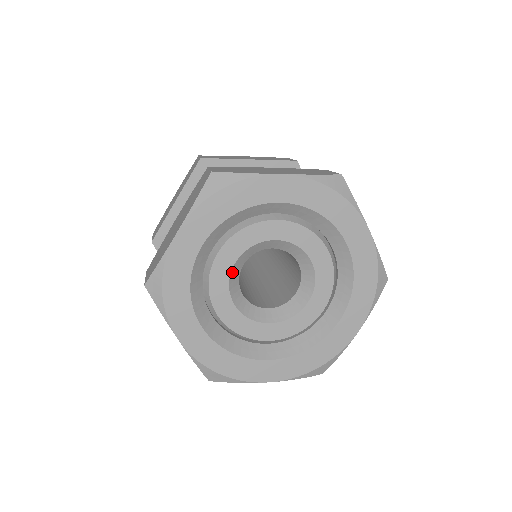
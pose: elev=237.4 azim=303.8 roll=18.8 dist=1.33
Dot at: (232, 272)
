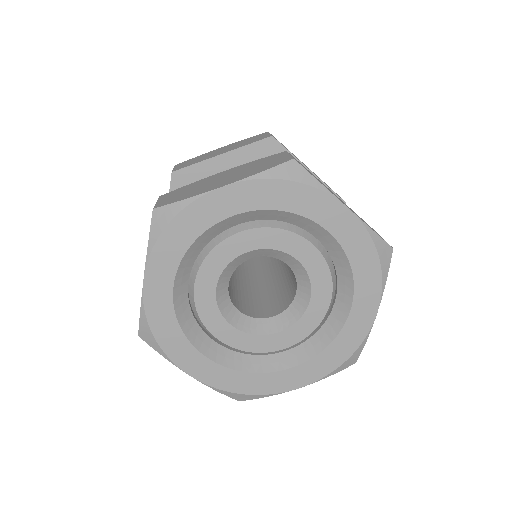
Dot at: (238, 258)
